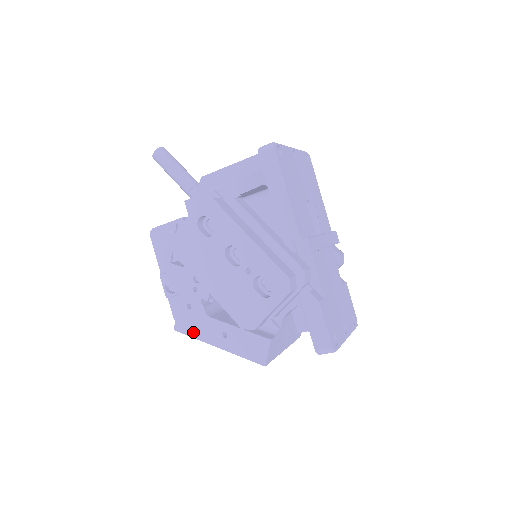
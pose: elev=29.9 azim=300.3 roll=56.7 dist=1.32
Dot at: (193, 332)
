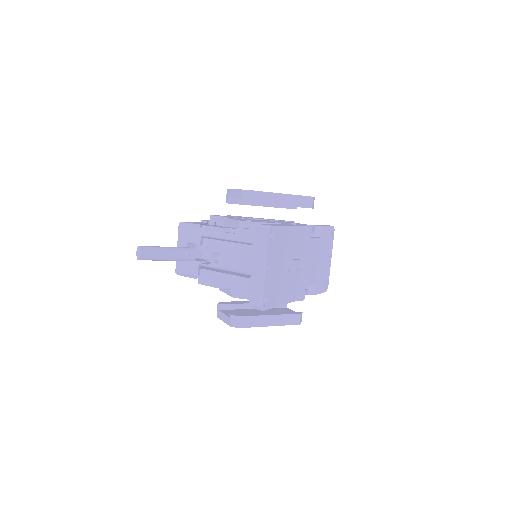
Dot at: occluded
